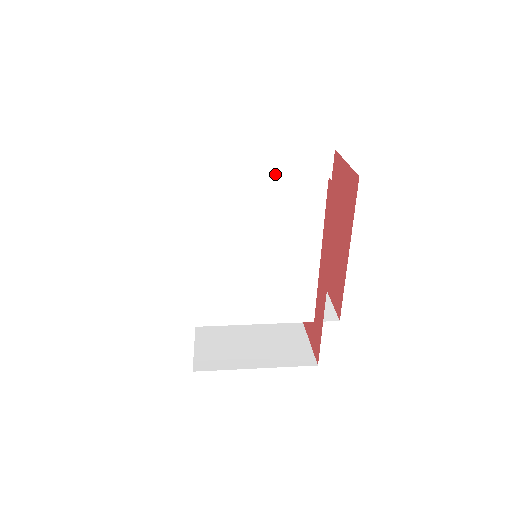
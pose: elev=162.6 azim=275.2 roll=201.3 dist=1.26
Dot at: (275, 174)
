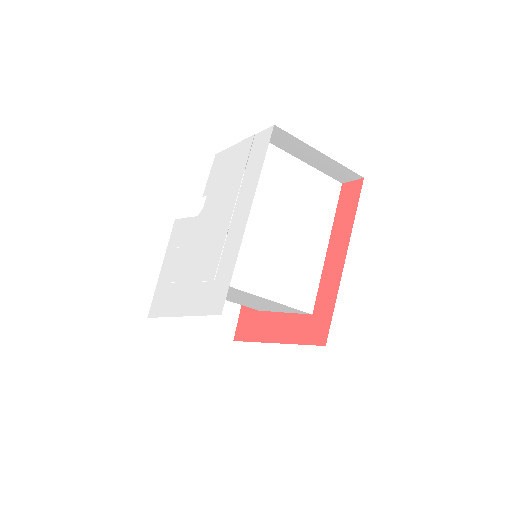
Dot at: occluded
